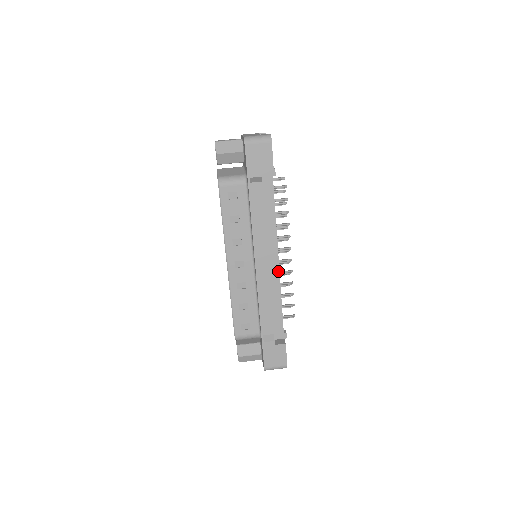
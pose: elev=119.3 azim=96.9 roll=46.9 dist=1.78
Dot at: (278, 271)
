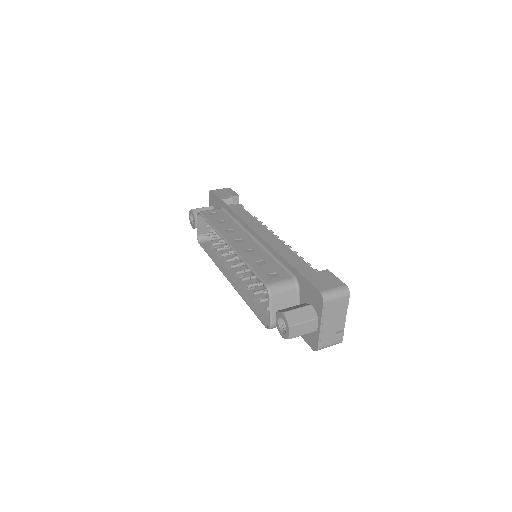
Dot at: (280, 242)
